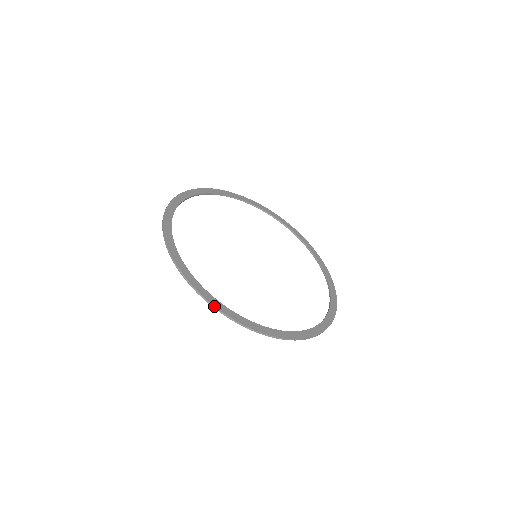
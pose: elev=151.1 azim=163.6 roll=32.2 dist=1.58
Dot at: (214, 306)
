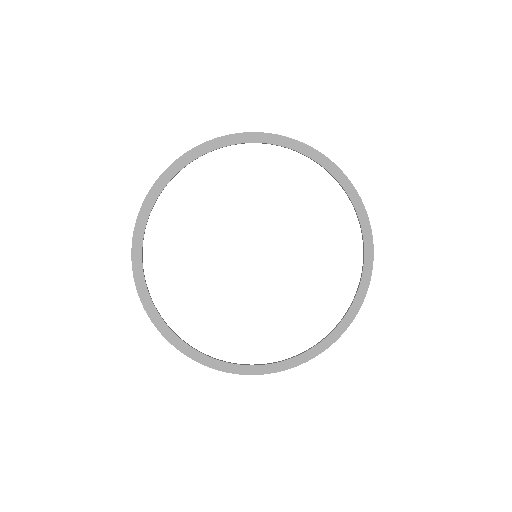
Dot at: (133, 277)
